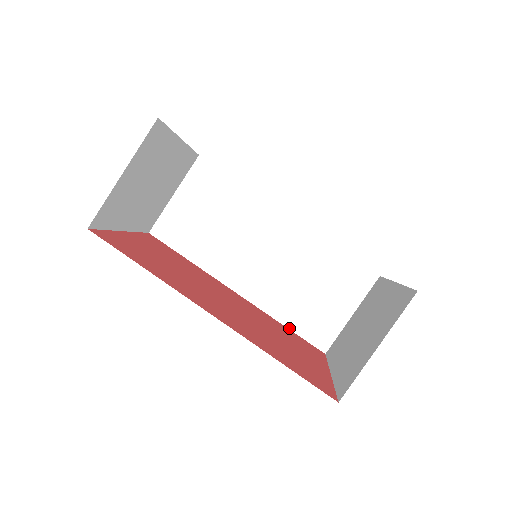
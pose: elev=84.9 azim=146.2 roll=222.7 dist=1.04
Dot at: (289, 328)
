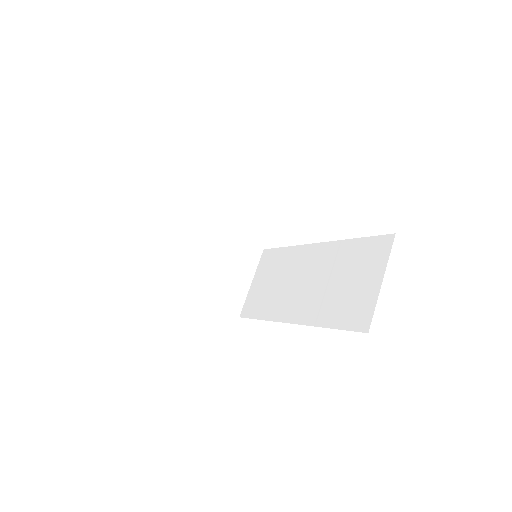
Dot at: (333, 328)
